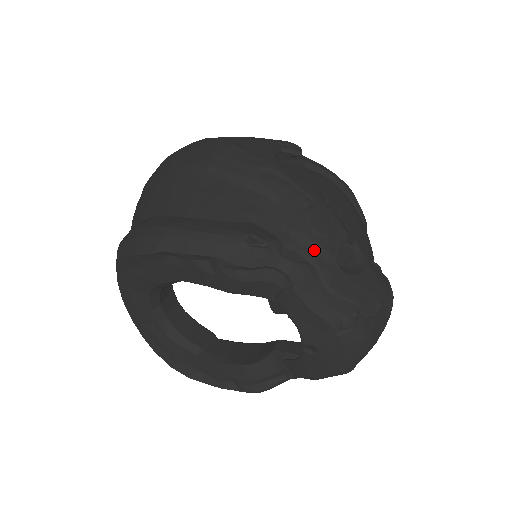
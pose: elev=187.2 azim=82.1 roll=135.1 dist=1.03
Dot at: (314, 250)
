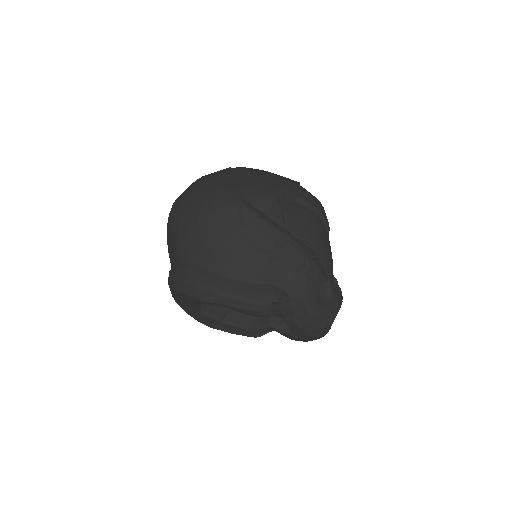
Dot at: (307, 297)
